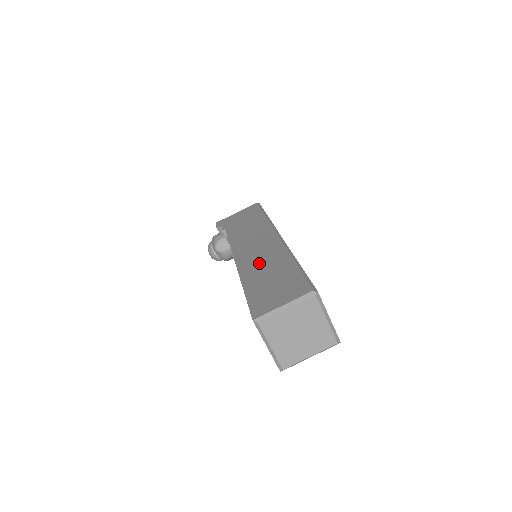
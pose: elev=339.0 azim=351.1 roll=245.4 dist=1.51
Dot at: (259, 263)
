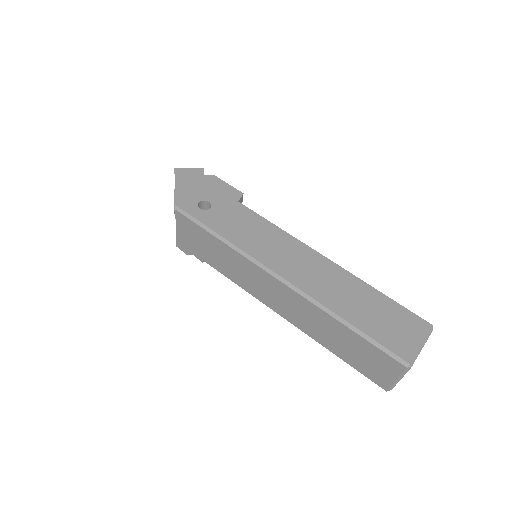
Dot at: (313, 325)
